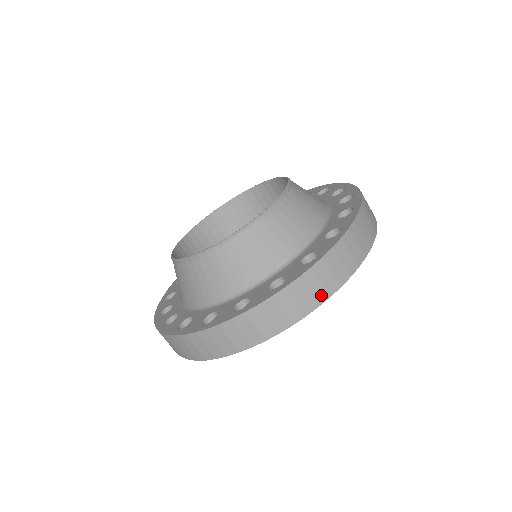
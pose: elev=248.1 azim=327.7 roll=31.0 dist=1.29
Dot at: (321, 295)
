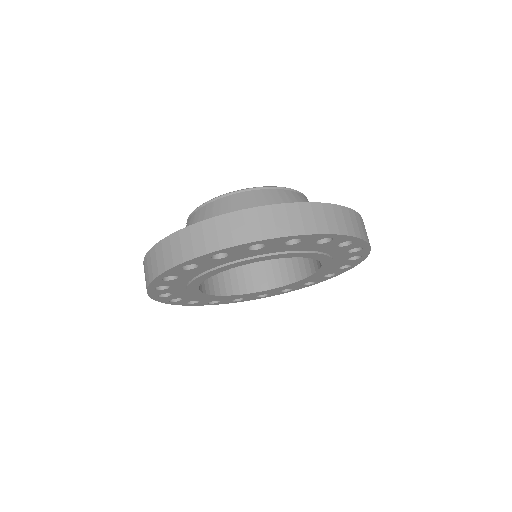
Dot at: occluded
